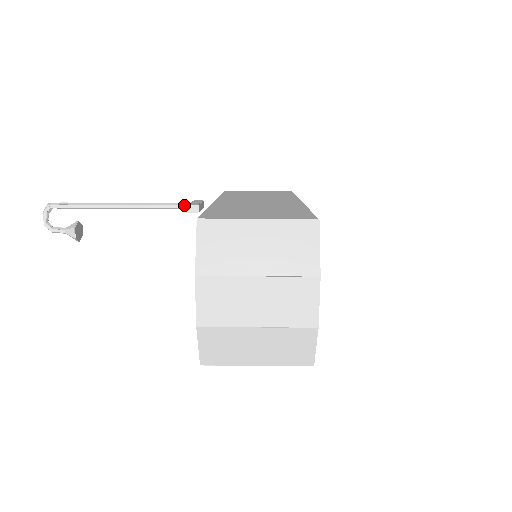
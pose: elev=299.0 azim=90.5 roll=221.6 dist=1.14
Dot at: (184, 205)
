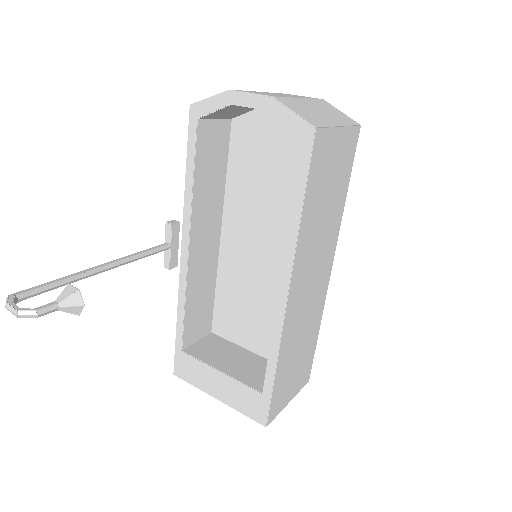
Dot at: (162, 244)
